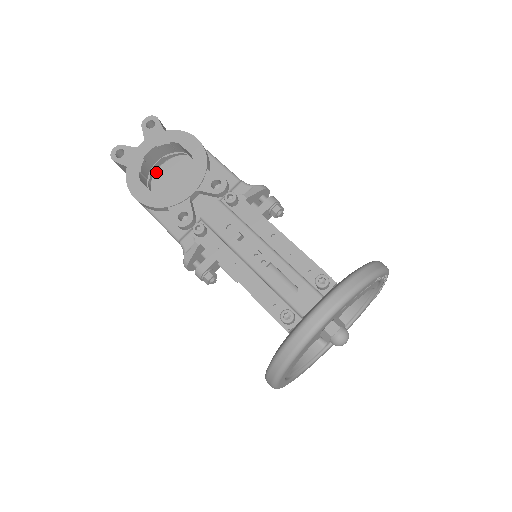
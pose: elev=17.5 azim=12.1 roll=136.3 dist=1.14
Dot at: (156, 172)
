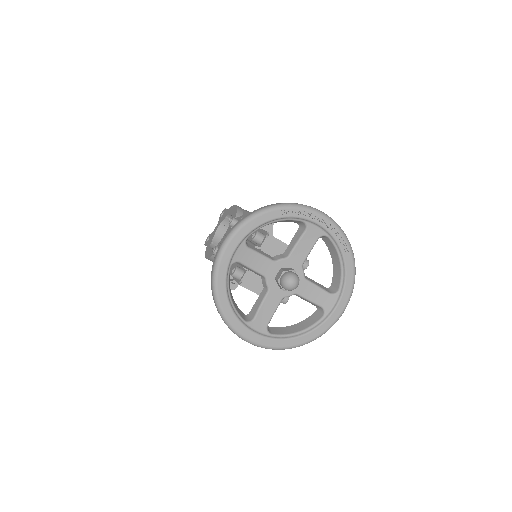
Dot at: occluded
